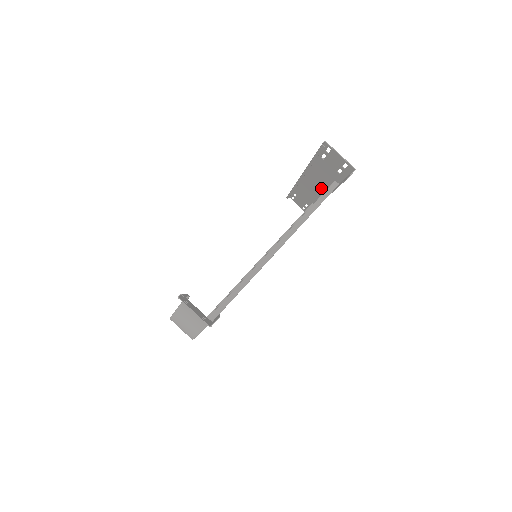
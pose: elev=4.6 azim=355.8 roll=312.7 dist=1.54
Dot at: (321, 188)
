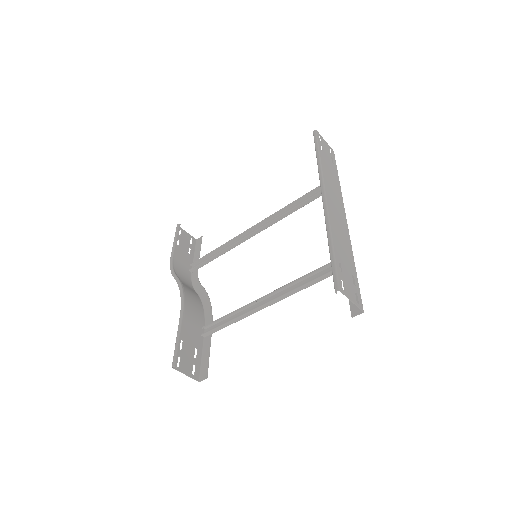
Dot at: (341, 219)
